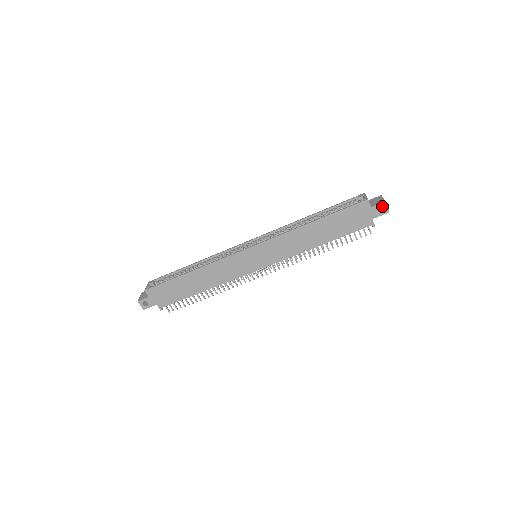
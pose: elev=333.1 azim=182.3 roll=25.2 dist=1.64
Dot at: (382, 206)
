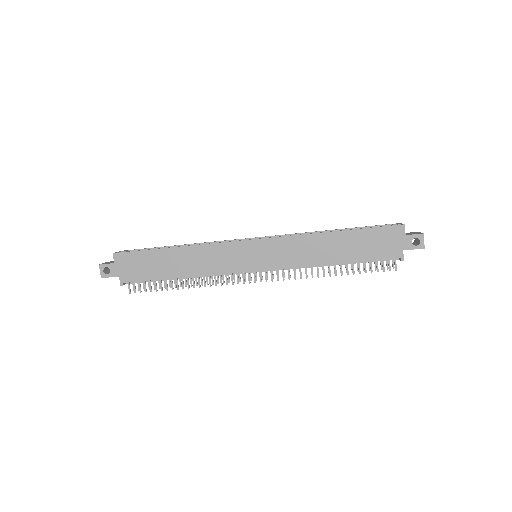
Dot at: (418, 238)
